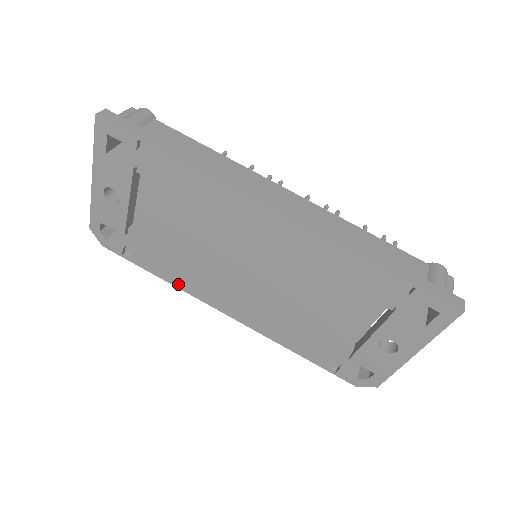
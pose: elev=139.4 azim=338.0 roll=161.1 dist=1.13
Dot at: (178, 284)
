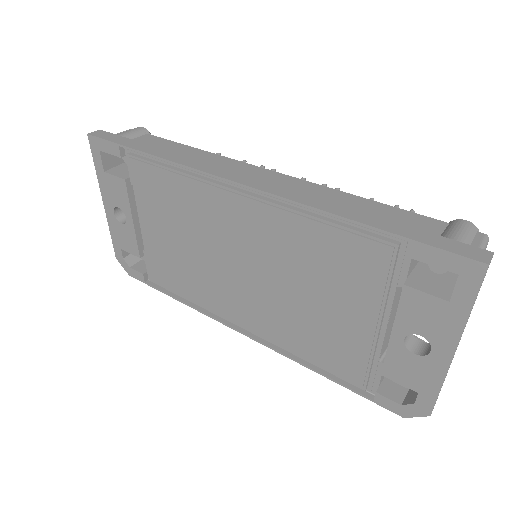
Dot at: (195, 305)
